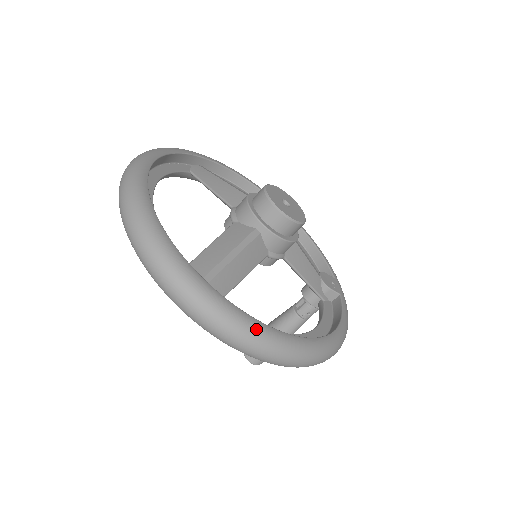
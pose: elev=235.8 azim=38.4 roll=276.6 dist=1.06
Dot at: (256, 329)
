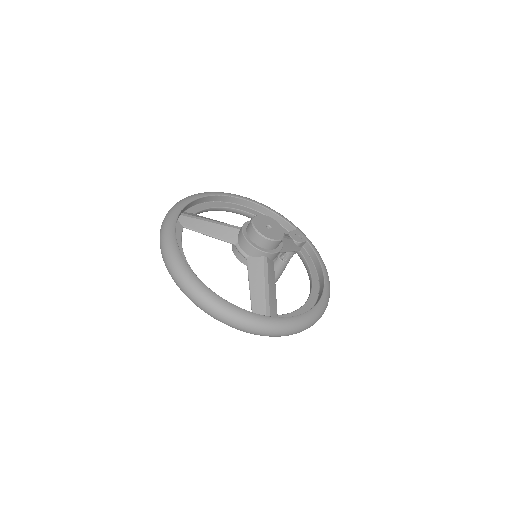
Dot at: (305, 320)
